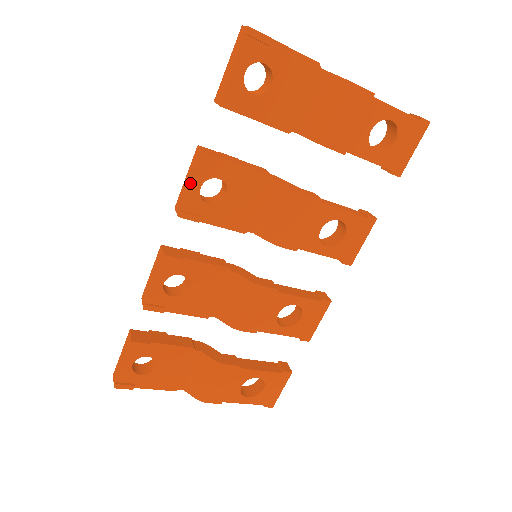
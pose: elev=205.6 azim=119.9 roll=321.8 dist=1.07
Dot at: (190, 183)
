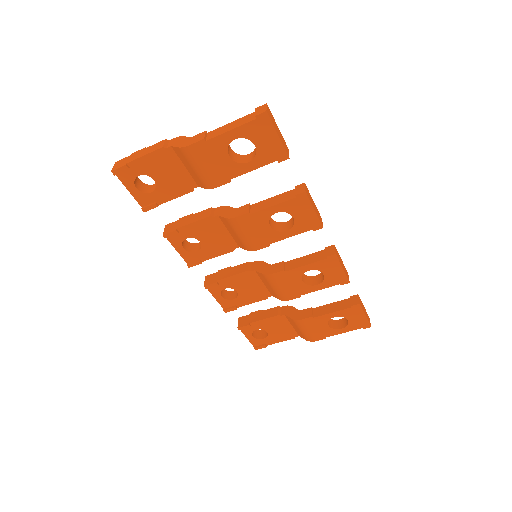
Dot at: (176, 250)
